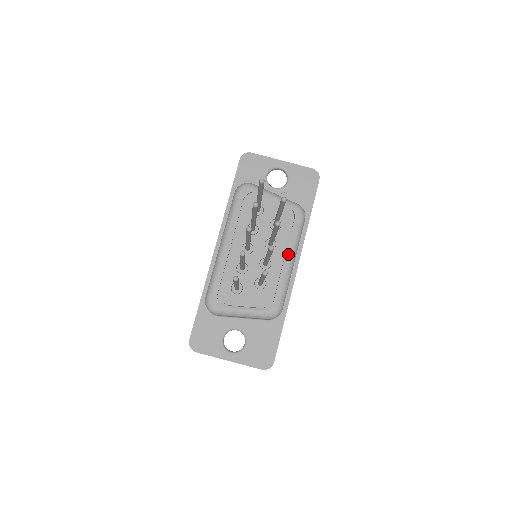
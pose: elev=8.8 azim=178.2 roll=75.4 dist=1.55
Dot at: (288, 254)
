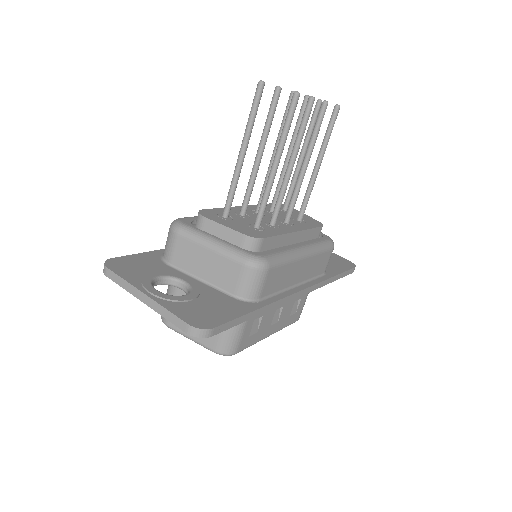
Dot at: (302, 244)
